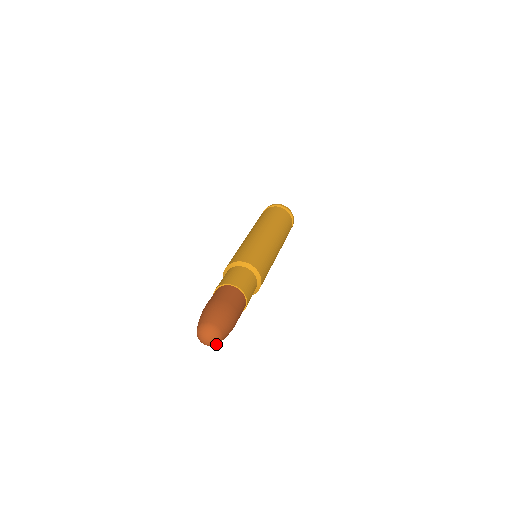
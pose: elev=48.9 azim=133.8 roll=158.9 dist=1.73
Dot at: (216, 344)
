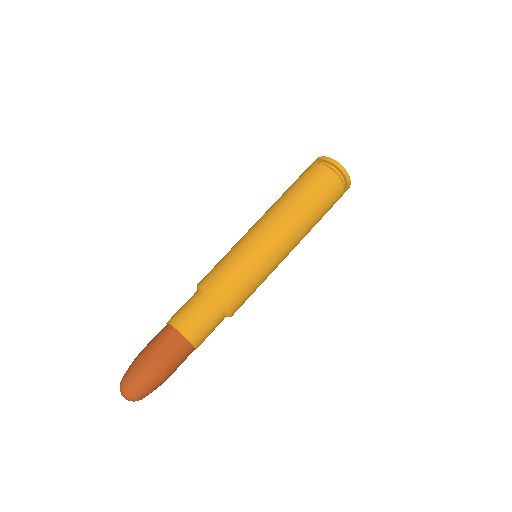
Dot at: (138, 400)
